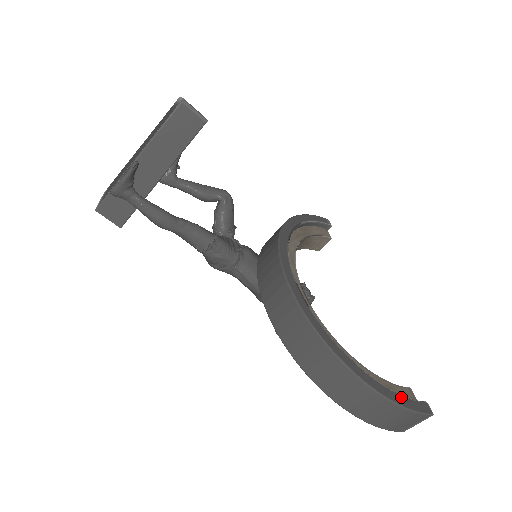
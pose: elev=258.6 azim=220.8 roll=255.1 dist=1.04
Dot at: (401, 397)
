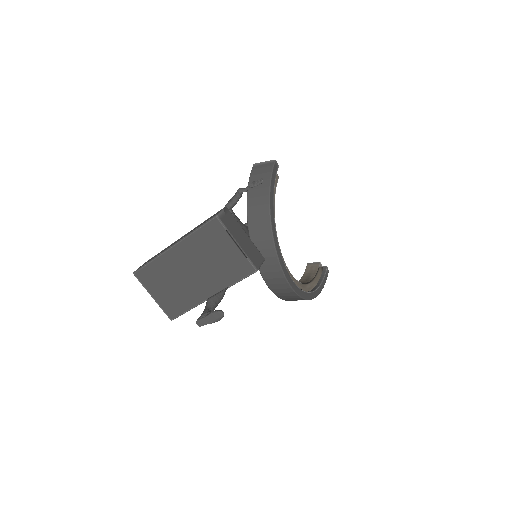
Dot at: (323, 282)
